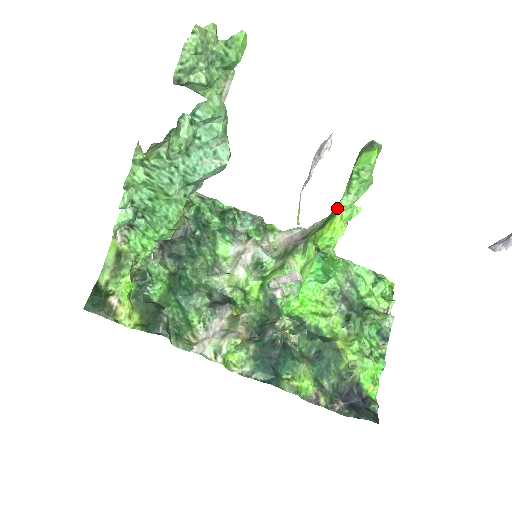
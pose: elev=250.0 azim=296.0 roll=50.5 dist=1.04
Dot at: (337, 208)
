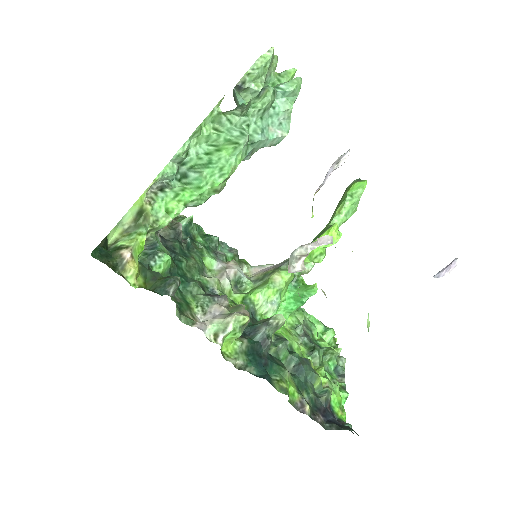
Dot at: (330, 225)
